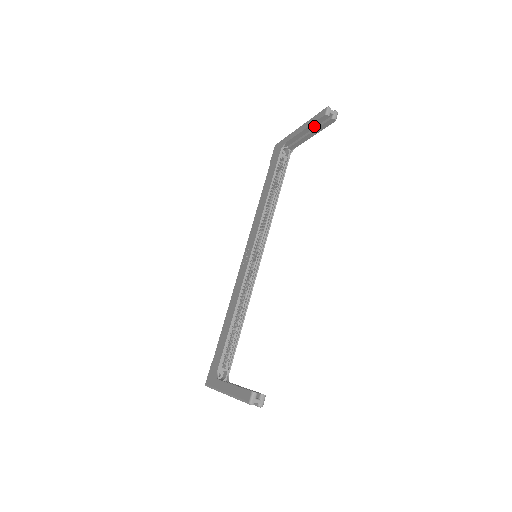
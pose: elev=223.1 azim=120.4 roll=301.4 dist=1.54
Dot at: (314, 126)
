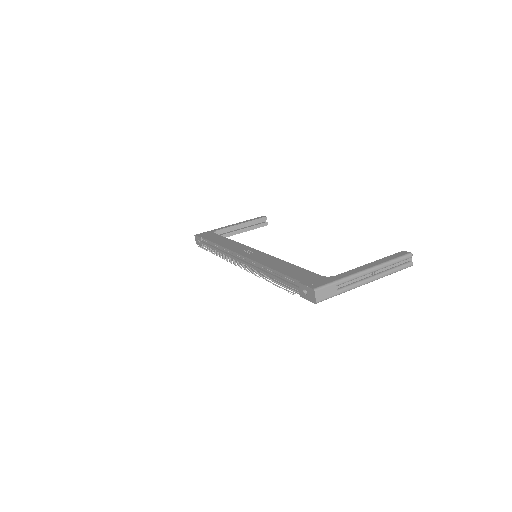
Dot at: (251, 223)
